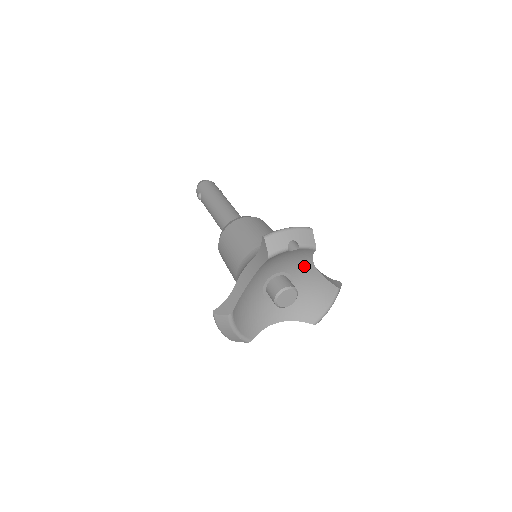
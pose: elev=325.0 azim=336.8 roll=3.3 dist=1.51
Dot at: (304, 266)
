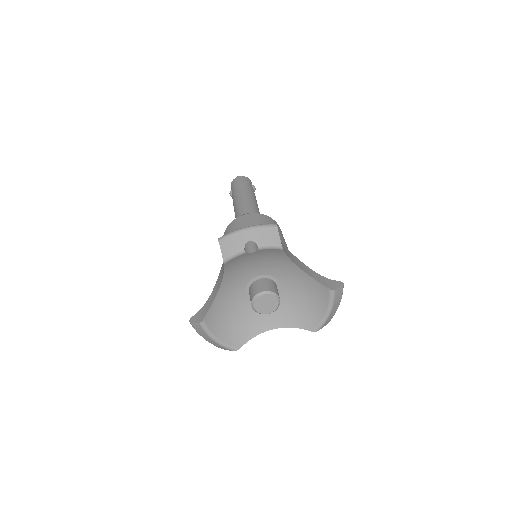
Dot at: (286, 267)
